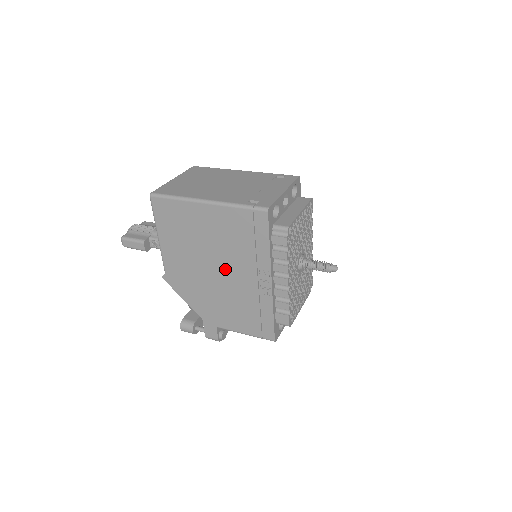
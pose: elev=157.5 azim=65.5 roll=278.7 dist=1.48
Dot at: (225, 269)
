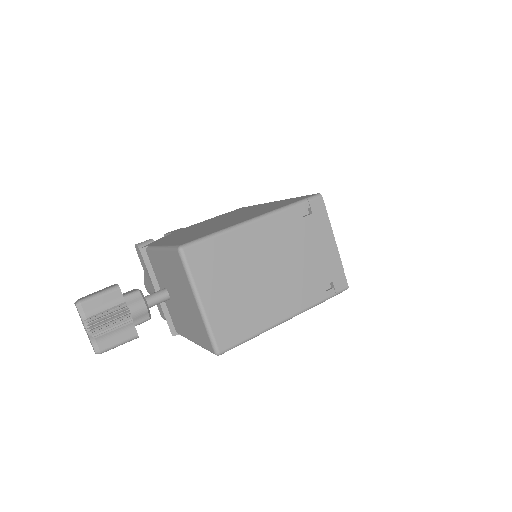
Dot at: occluded
